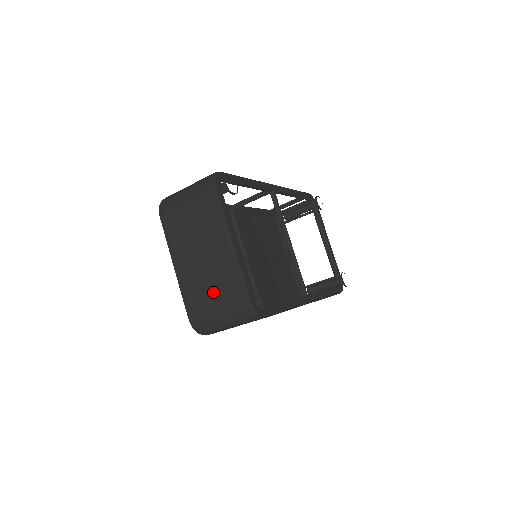
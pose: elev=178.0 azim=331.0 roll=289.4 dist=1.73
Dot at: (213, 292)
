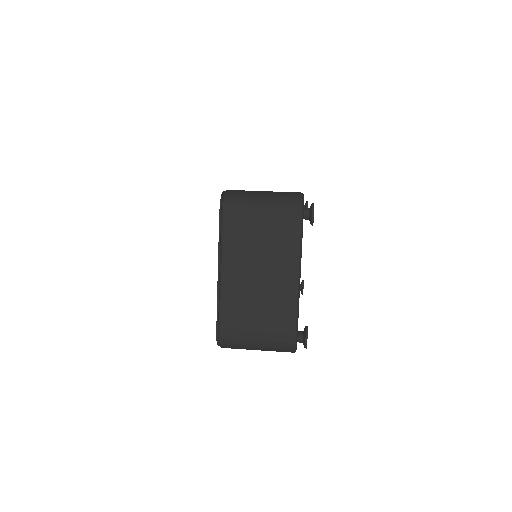
Dot at: (259, 317)
